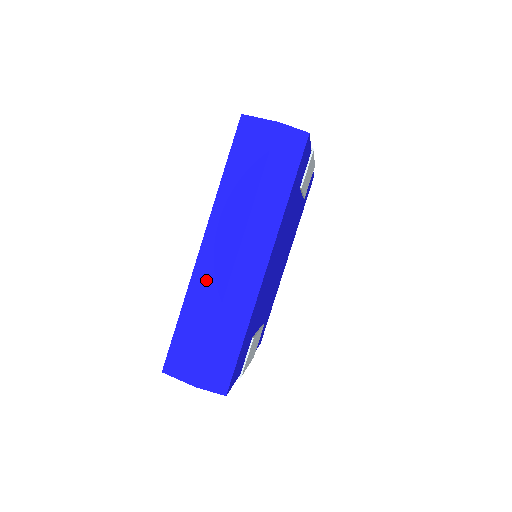
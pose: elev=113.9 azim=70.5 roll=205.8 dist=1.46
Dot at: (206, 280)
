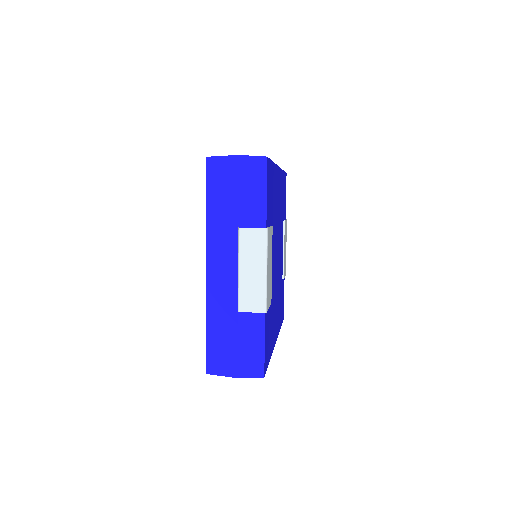
Dot at: occluded
